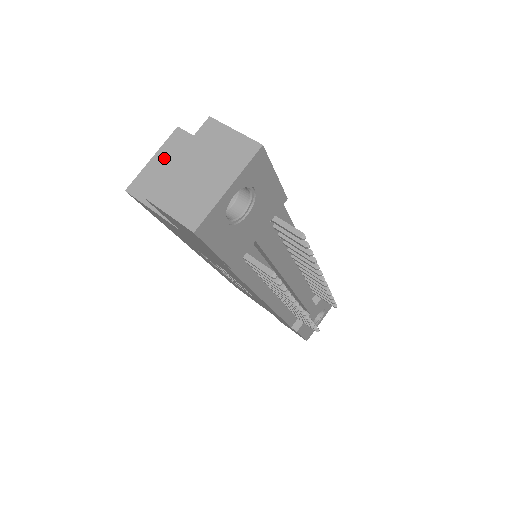
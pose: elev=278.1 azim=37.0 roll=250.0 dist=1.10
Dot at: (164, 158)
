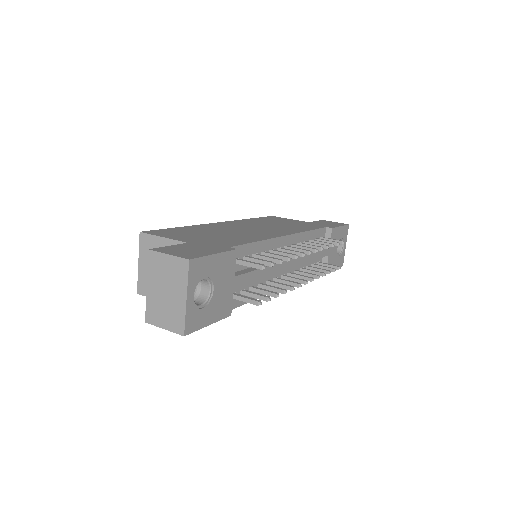
Dot at: (145, 260)
